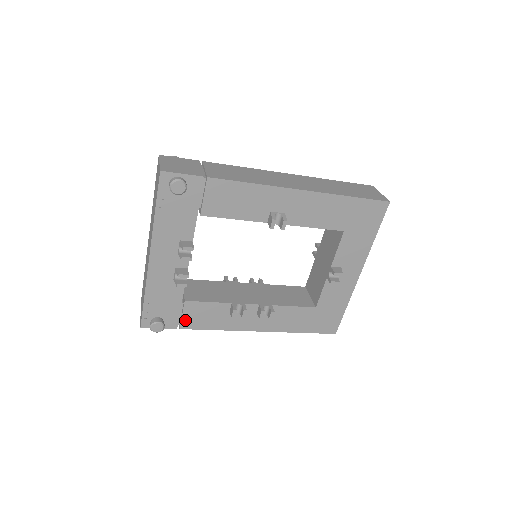
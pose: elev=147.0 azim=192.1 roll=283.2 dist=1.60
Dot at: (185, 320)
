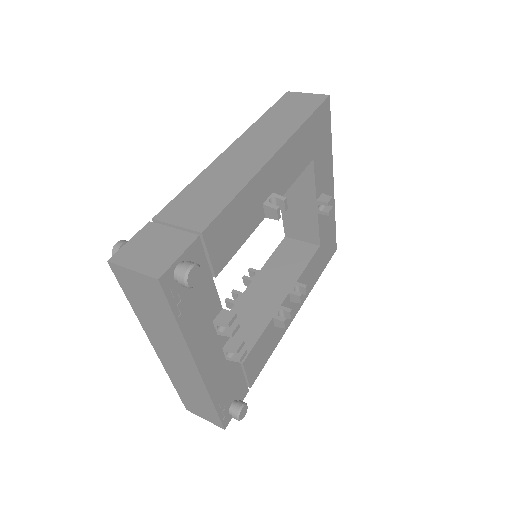
Dot at: (250, 376)
